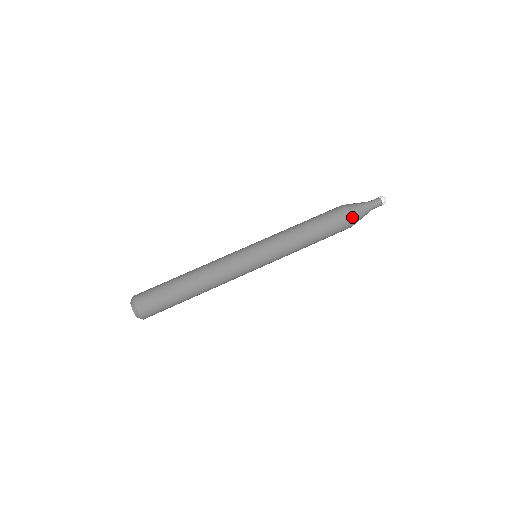
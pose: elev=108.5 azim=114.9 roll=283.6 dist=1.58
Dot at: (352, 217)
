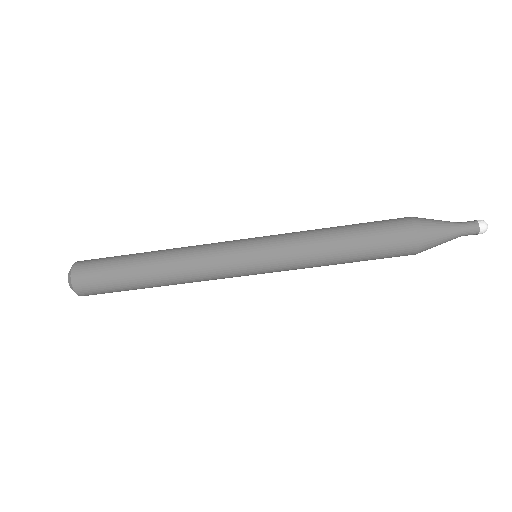
Dot at: occluded
